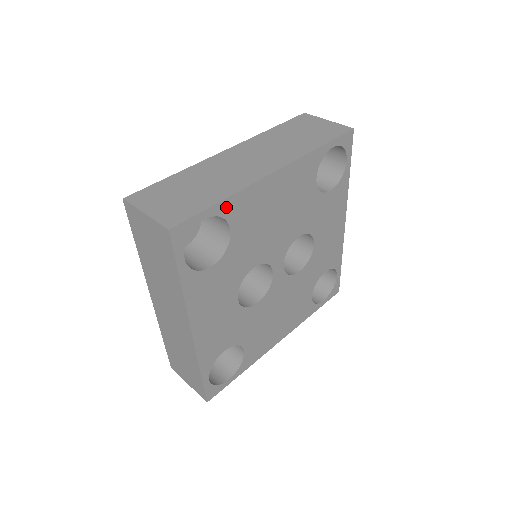
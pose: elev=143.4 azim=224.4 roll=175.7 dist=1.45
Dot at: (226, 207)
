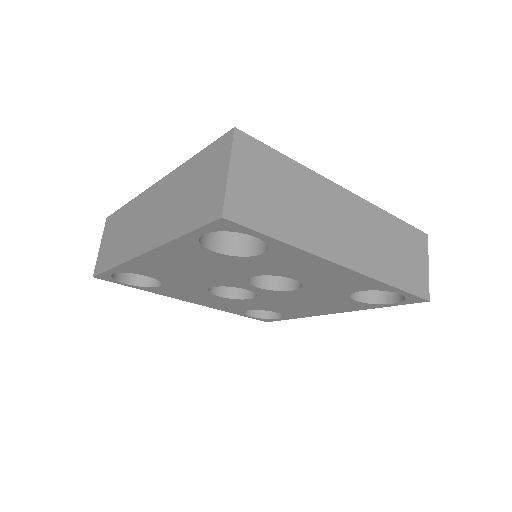
Dot at: (122, 269)
